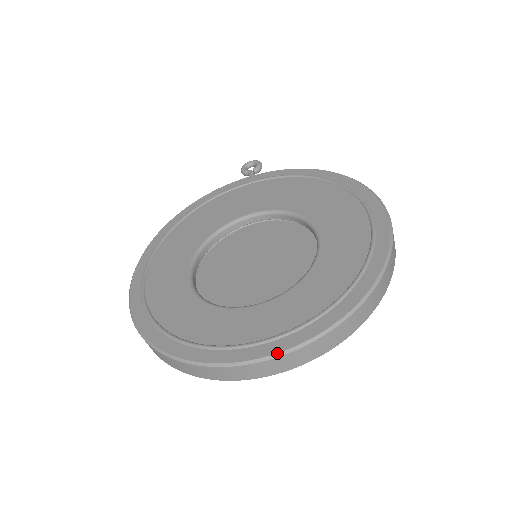
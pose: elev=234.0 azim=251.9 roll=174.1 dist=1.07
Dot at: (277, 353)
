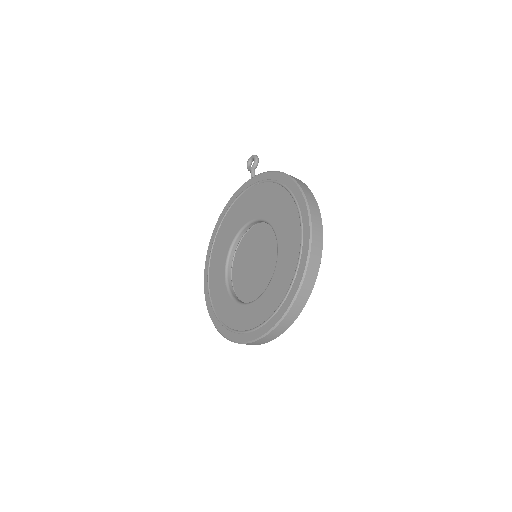
Dot at: (258, 338)
